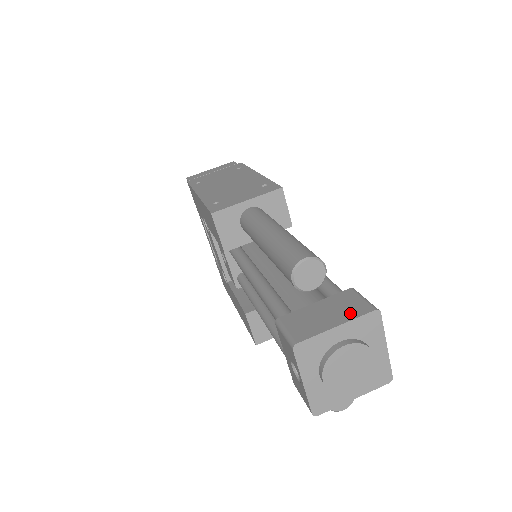
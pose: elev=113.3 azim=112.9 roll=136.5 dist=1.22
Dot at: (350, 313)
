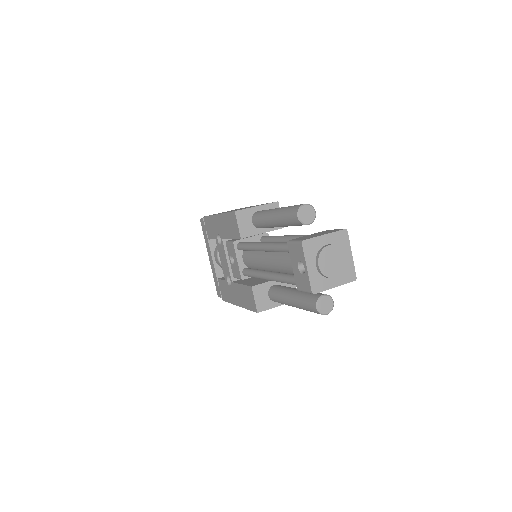
Dot at: (331, 232)
